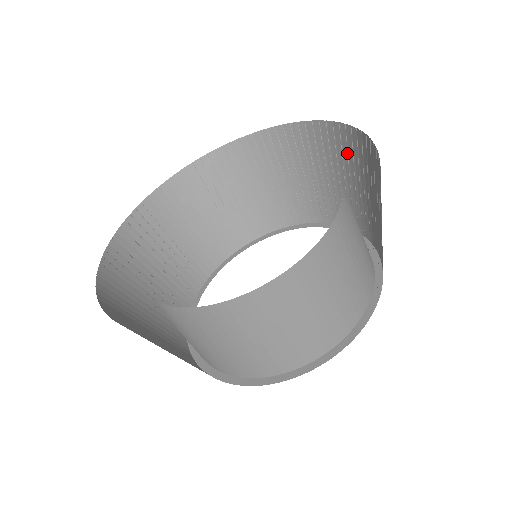
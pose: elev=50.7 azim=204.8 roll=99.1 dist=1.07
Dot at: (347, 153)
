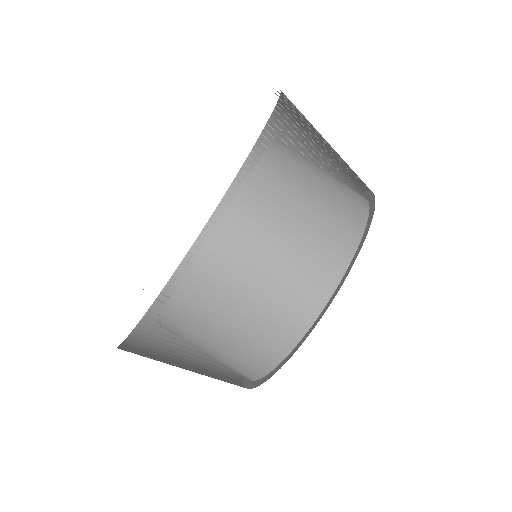
Dot at: (288, 139)
